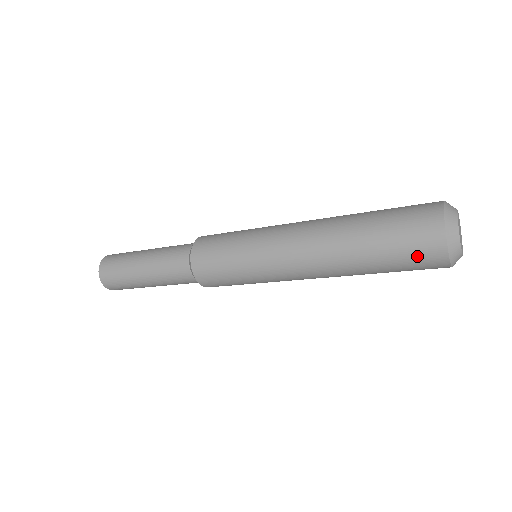
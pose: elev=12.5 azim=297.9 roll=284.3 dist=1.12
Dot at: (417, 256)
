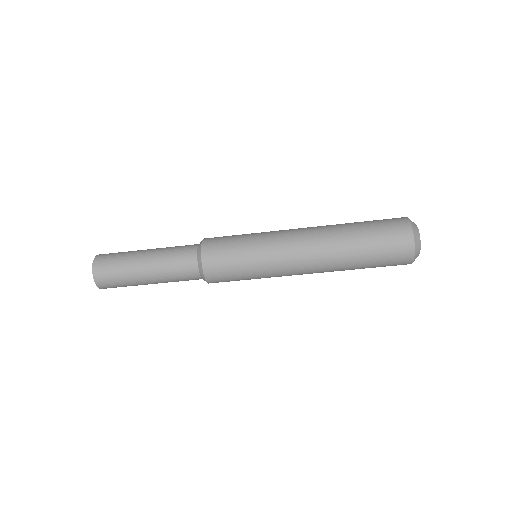
Dot at: (393, 246)
